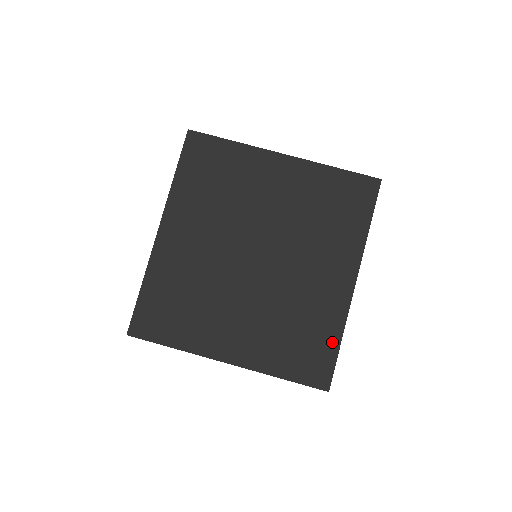
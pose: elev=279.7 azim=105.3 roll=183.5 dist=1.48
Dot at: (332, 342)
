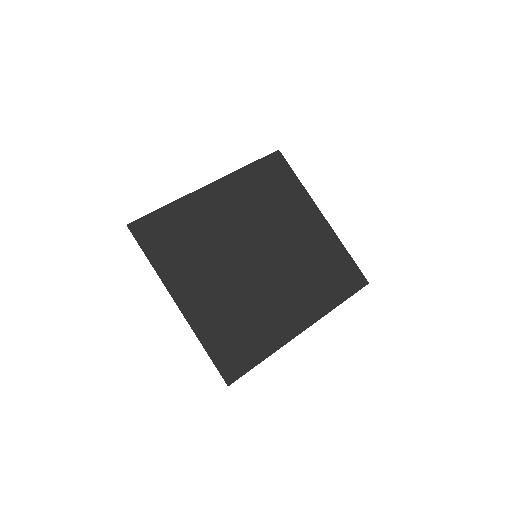
Dot at: (258, 354)
